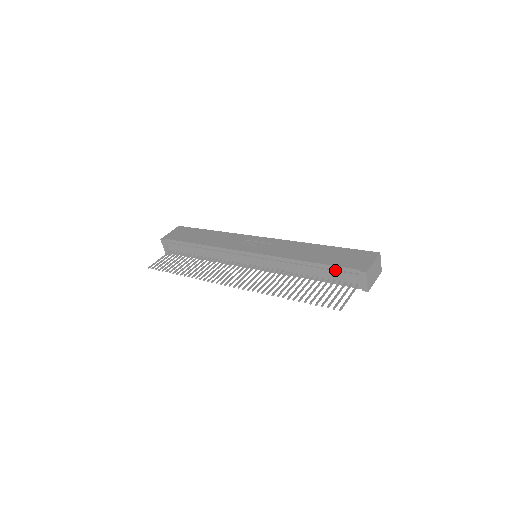
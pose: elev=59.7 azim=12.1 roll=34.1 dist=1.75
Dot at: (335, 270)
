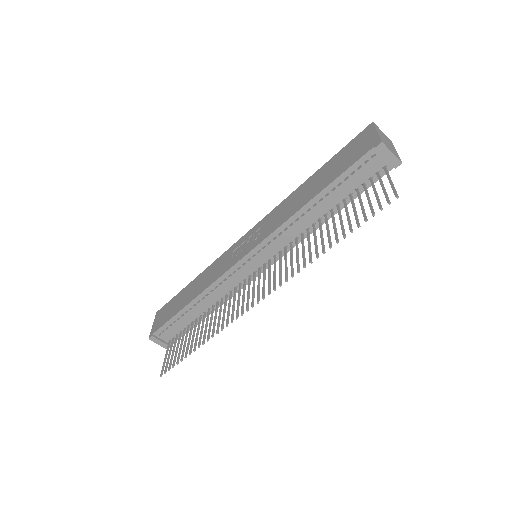
Dot at: (348, 177)
